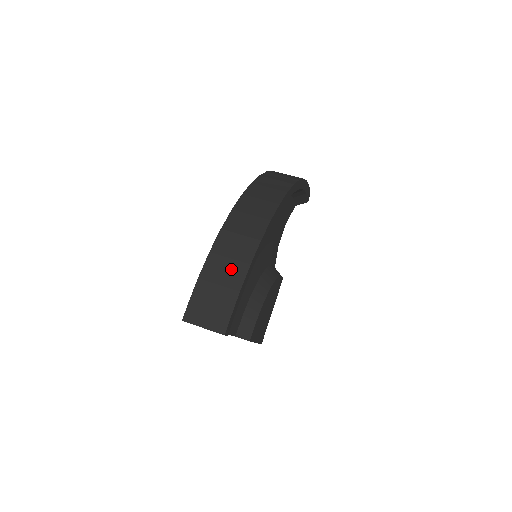
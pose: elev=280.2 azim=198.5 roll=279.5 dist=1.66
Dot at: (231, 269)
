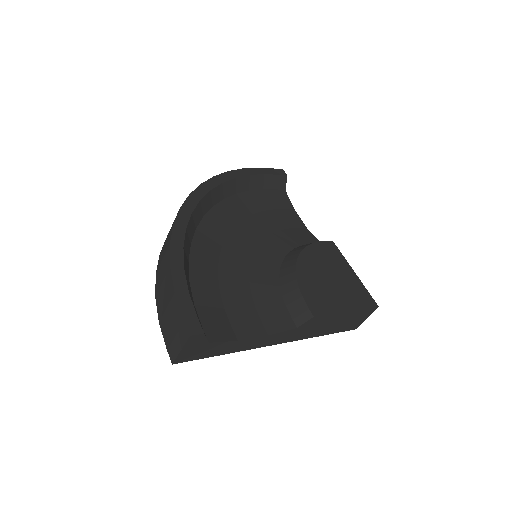
Dot at: (165, 287)
